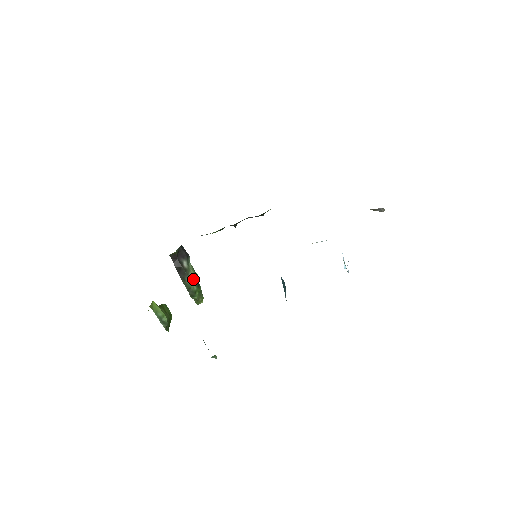
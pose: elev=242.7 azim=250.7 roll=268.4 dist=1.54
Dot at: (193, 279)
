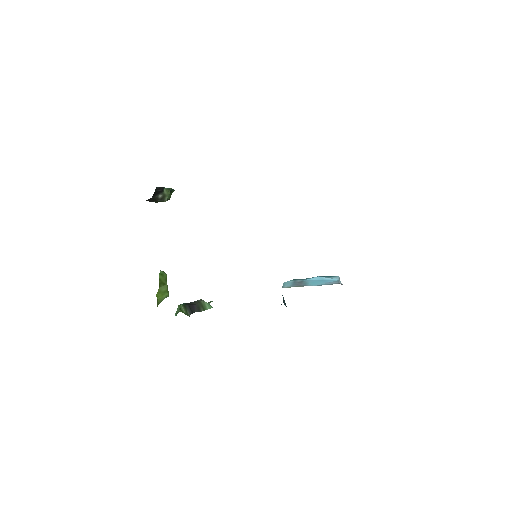
Dot at: occluded
